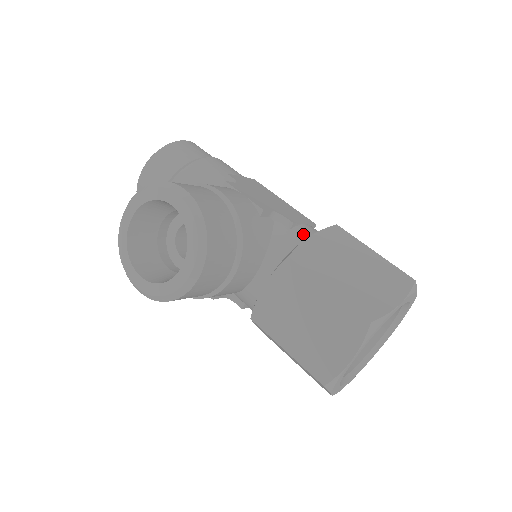
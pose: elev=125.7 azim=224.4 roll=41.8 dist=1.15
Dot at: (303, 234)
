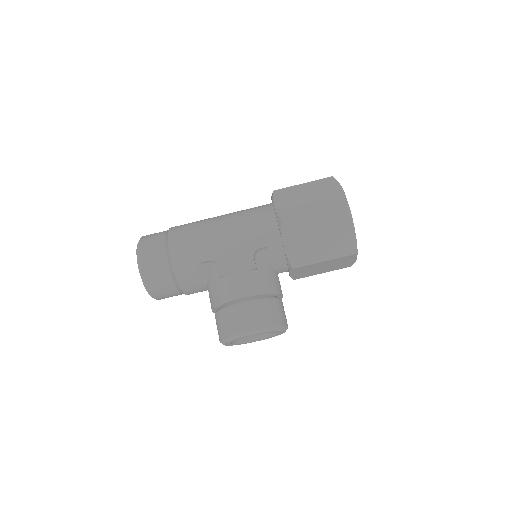
Dot at: (275, 242)
